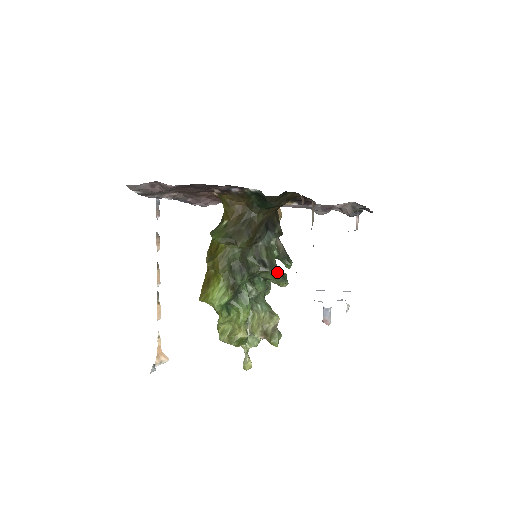
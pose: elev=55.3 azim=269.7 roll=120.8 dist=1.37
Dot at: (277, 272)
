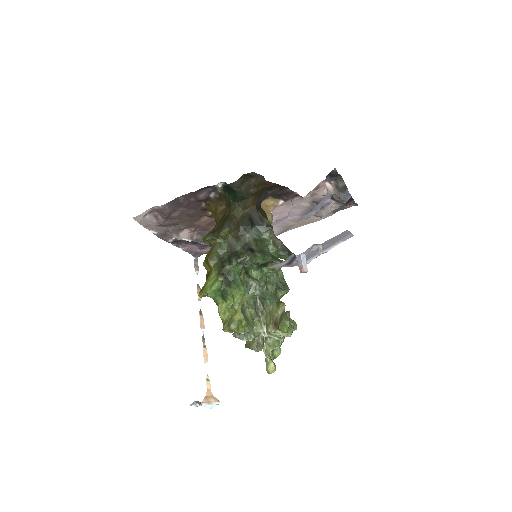
Dot at: (266, 255)
